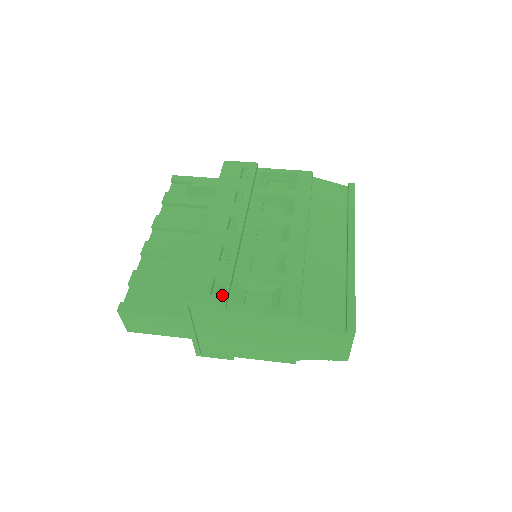
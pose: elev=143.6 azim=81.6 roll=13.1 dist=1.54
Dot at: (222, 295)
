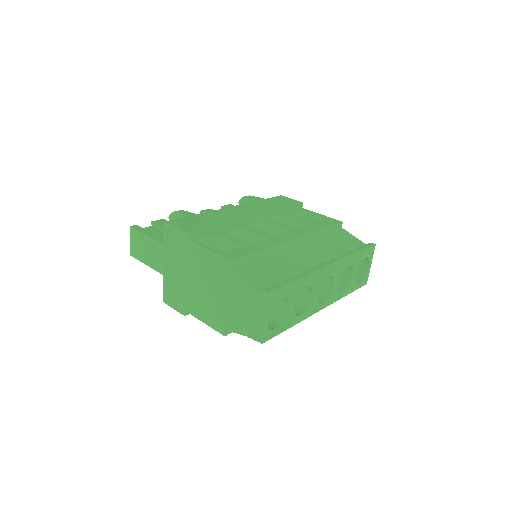
Dot at: (192, 229)
